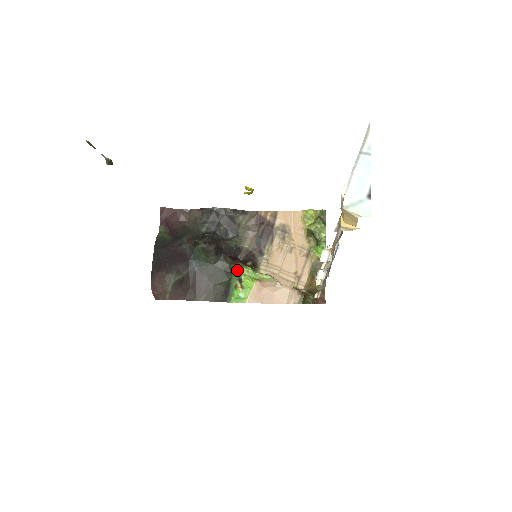
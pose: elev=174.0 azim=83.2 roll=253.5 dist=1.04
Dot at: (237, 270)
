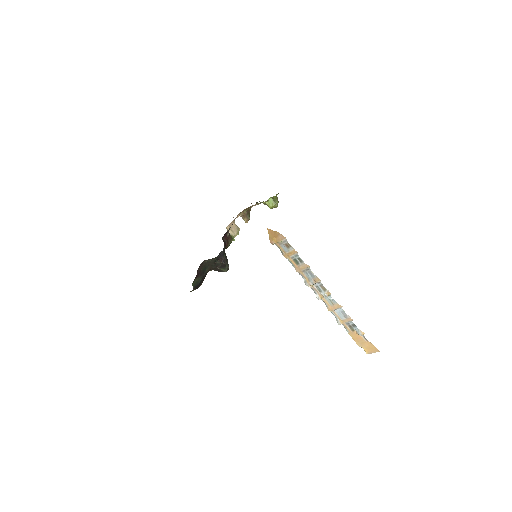
Dot at: occluded
